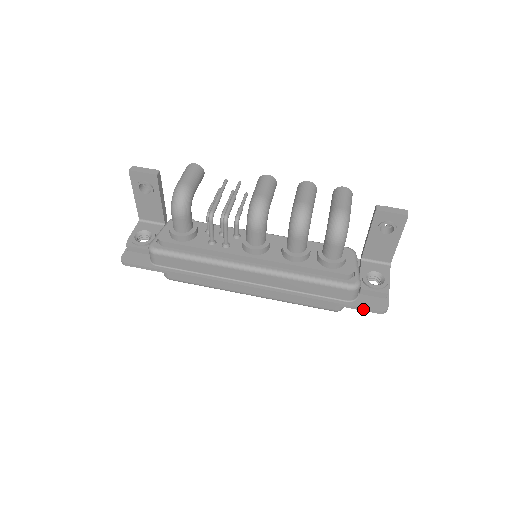
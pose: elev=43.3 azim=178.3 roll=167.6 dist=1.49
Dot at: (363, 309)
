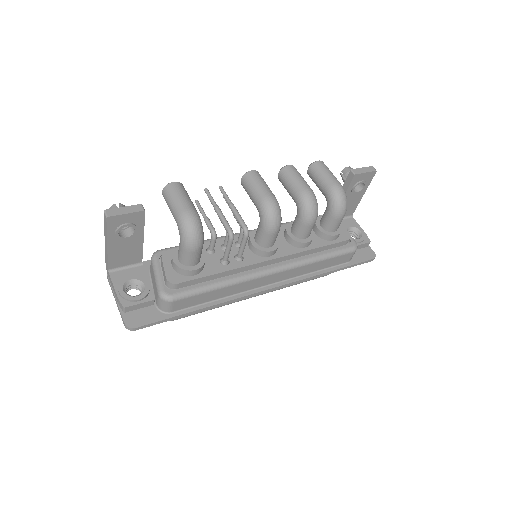
Dot at: (361, 263)
